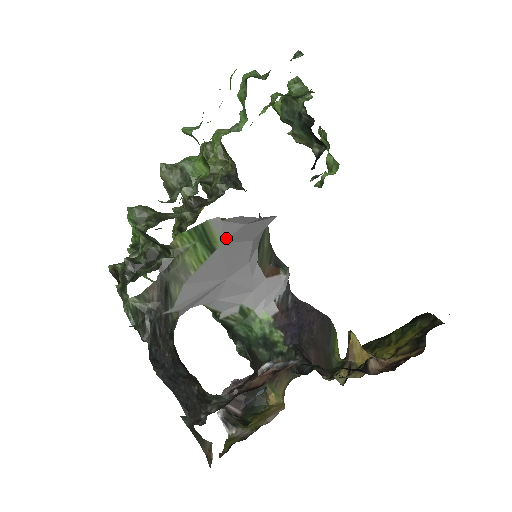
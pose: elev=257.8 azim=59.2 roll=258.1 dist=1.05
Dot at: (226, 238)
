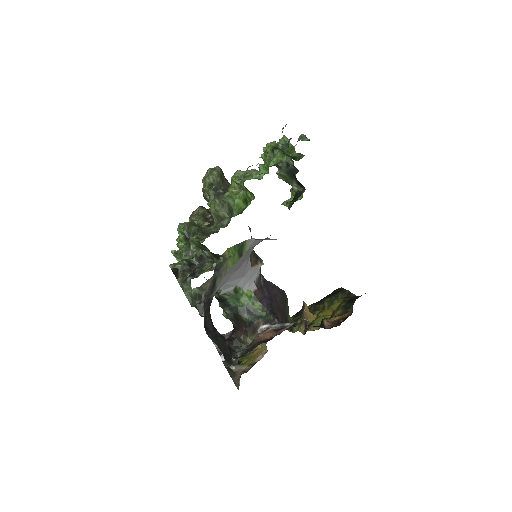
Dot at: (250, 248)
